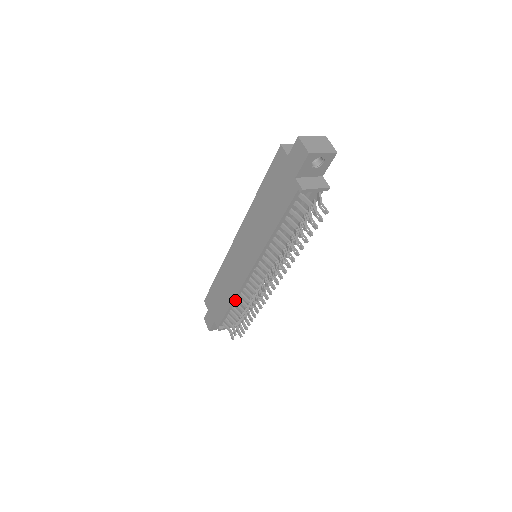
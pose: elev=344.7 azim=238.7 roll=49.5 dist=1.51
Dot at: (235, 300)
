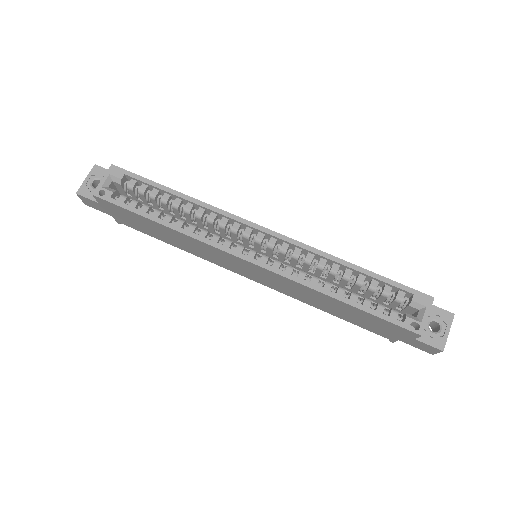
Dot at: occluded
